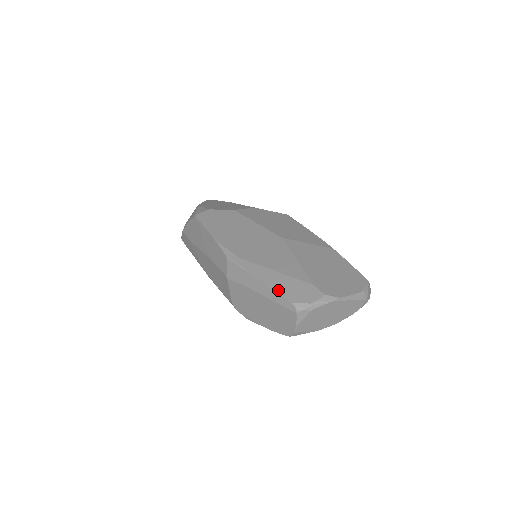
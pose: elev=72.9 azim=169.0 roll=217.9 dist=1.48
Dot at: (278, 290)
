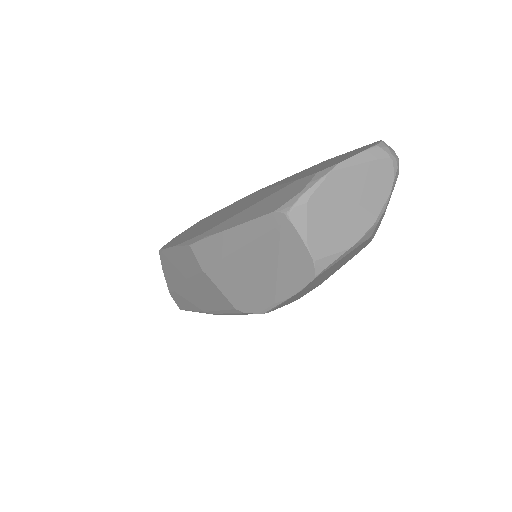
Dot at: (253, 217)
